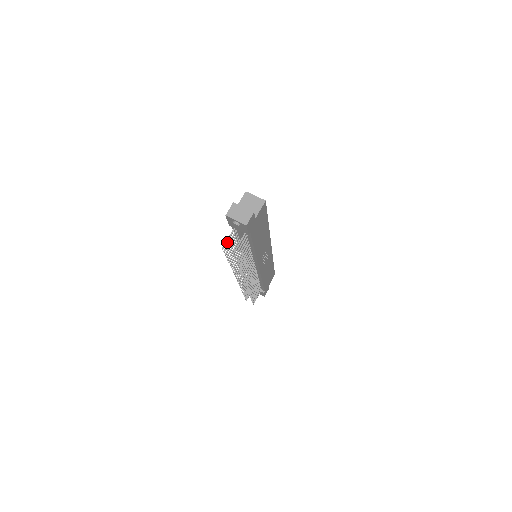
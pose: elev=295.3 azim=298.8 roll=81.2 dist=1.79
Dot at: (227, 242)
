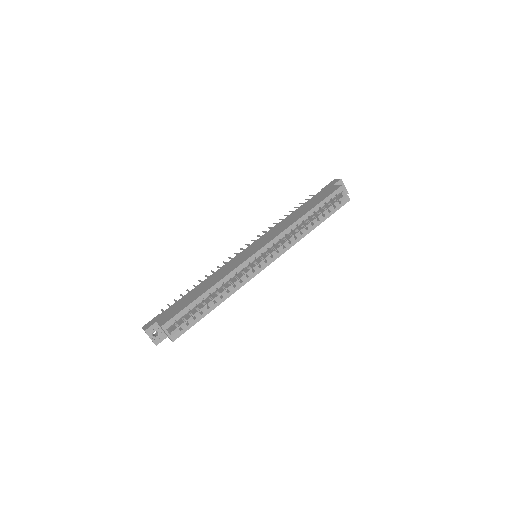
Dot at: (163, 311)
